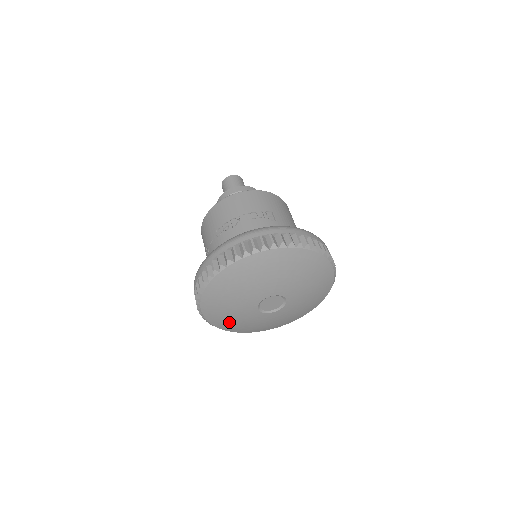
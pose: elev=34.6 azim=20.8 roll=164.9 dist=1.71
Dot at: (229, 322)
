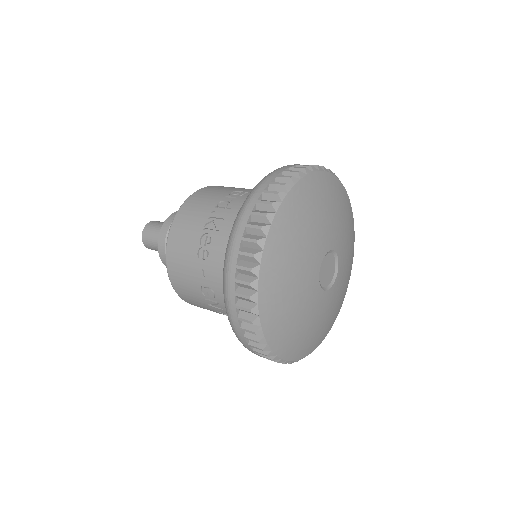
Dot at: (303, 337)
